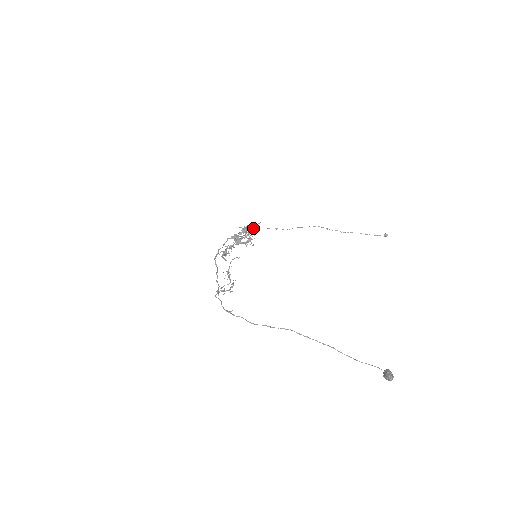
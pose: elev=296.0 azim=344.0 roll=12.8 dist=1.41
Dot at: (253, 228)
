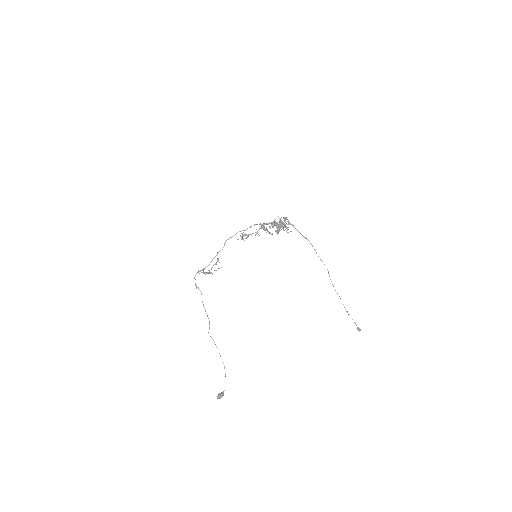
Dot at: (289, 223)
